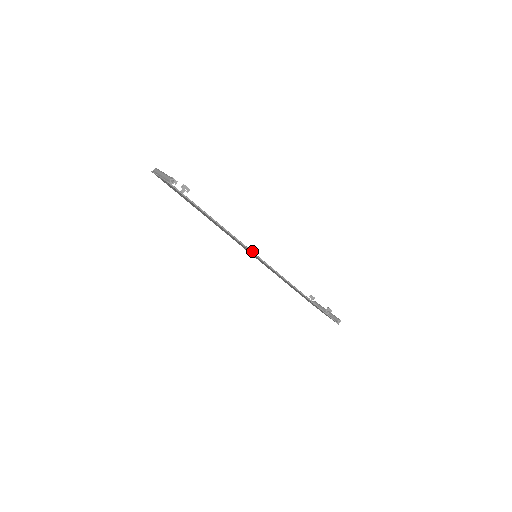
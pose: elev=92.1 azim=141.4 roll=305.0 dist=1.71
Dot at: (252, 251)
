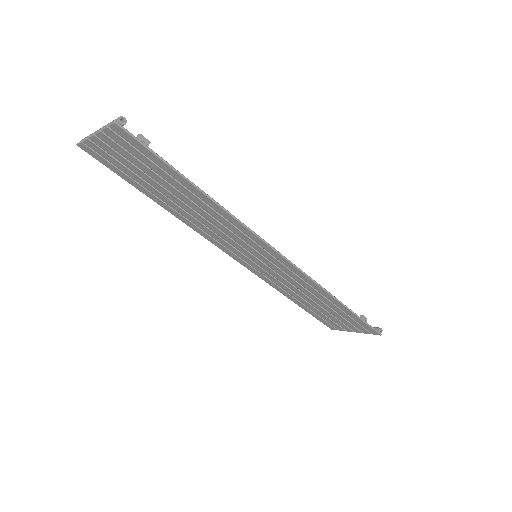
Dot at: (258, 235)
